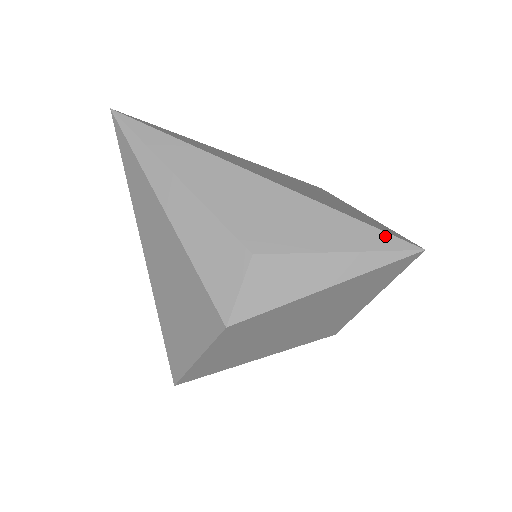
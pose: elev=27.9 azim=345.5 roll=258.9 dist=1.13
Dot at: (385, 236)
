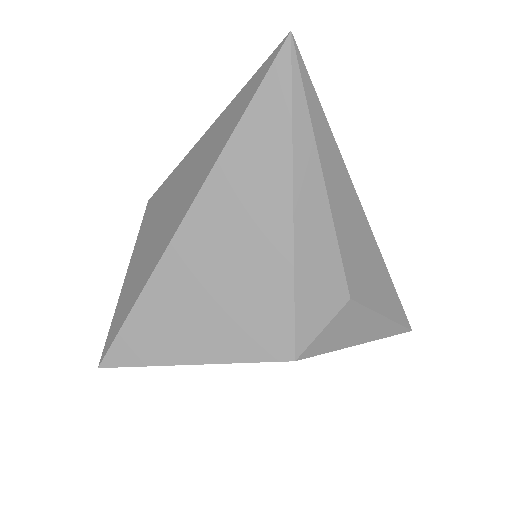
Dot at: (402, 311)
